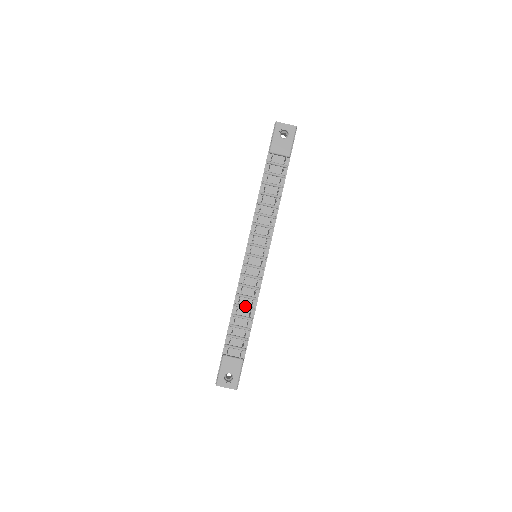
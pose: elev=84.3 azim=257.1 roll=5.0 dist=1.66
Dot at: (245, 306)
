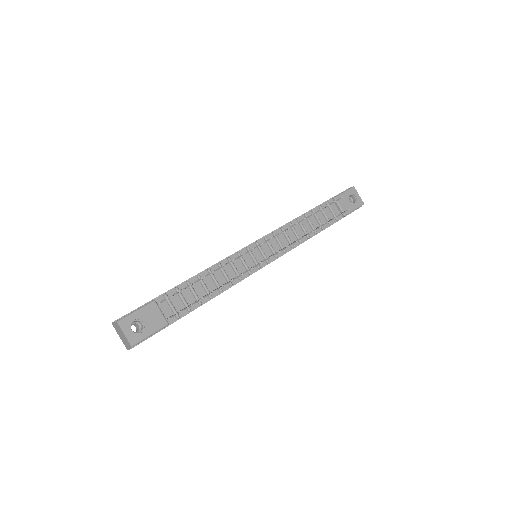
Dot at: (217, 280)
